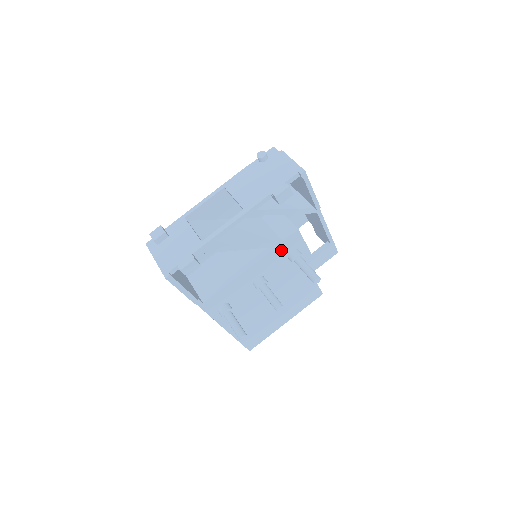
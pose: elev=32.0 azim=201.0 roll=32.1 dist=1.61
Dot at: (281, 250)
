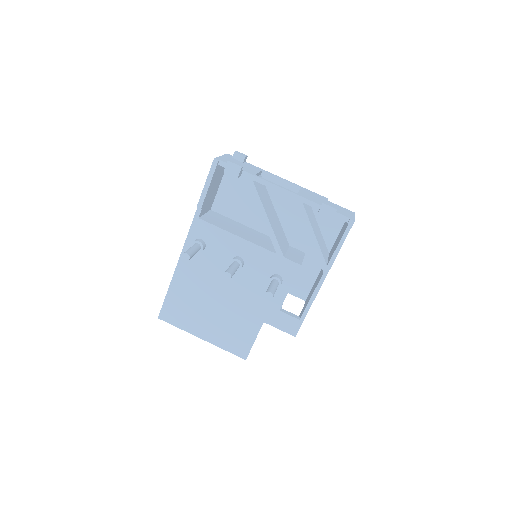
Dot at: (275, 262)
